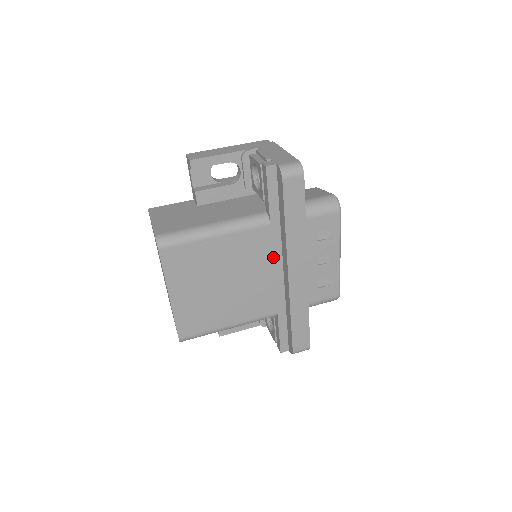
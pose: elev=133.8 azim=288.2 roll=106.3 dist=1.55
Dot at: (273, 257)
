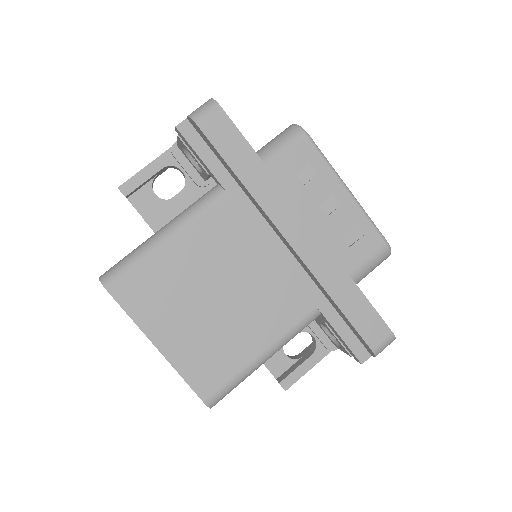
Dot at: (259, 233)
